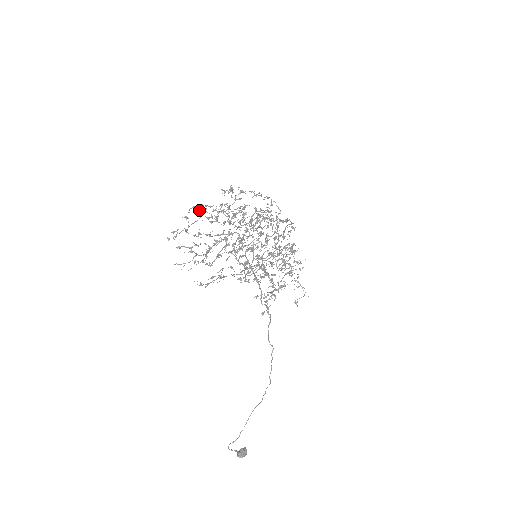
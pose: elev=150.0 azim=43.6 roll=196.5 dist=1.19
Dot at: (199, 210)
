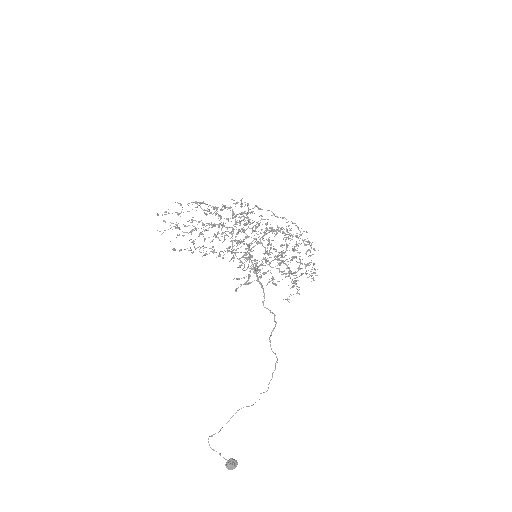
Dot at: occluded
